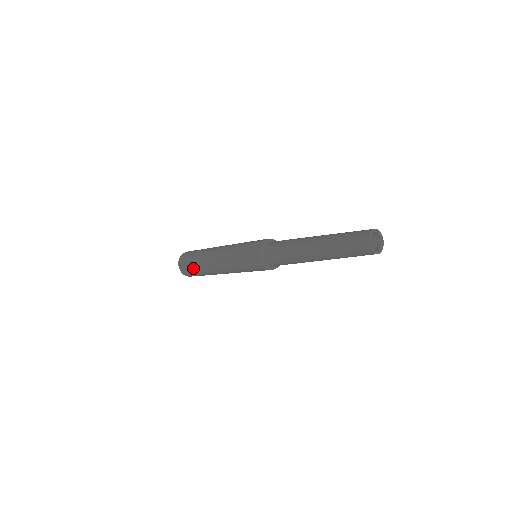
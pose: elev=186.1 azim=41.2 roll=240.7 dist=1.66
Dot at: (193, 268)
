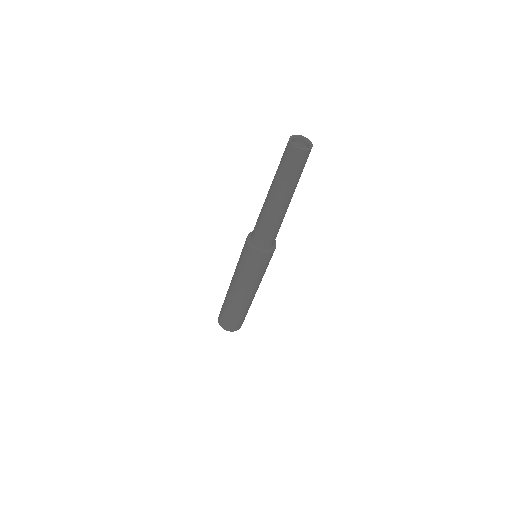
Dot at: (223, 308)
